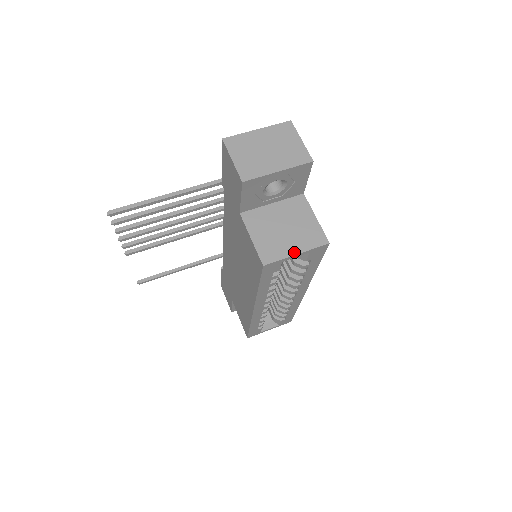
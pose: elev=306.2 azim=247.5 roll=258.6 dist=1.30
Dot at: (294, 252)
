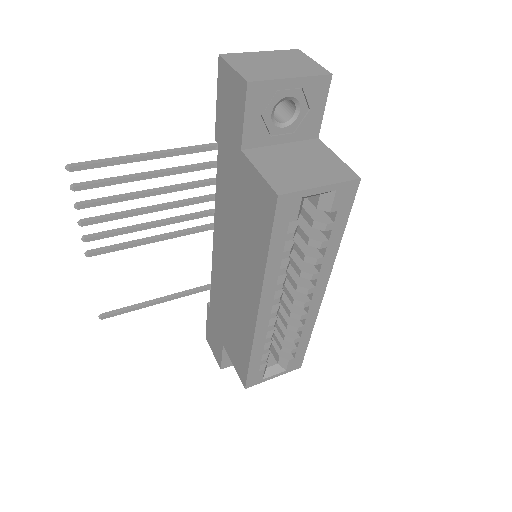
Dot at: (317, 184)
